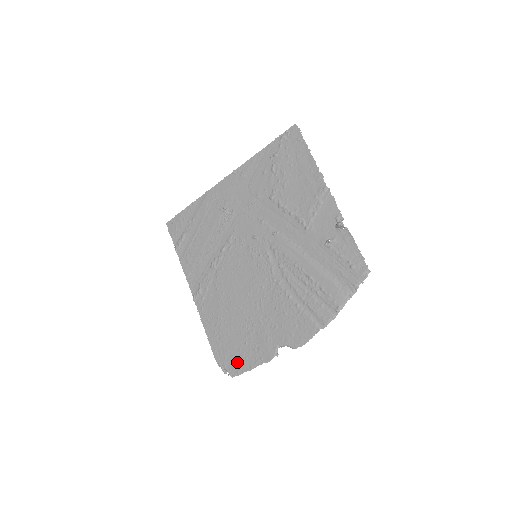
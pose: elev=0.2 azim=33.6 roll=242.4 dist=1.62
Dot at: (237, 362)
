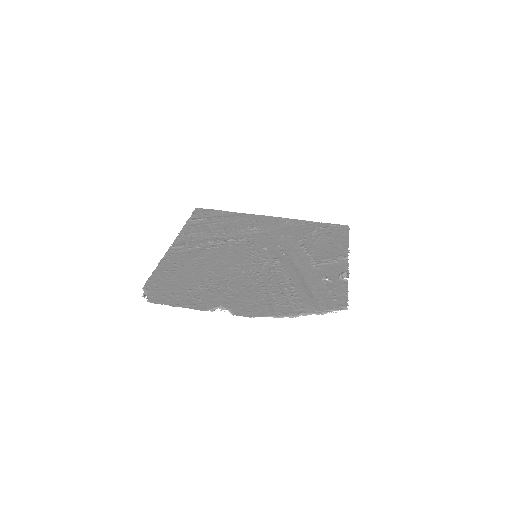
Dot at: (166, 296)
